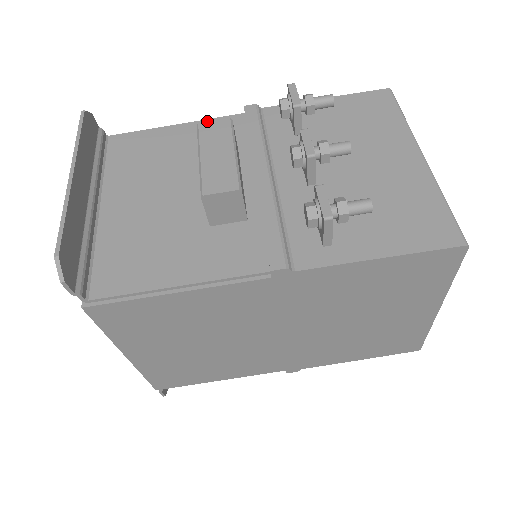
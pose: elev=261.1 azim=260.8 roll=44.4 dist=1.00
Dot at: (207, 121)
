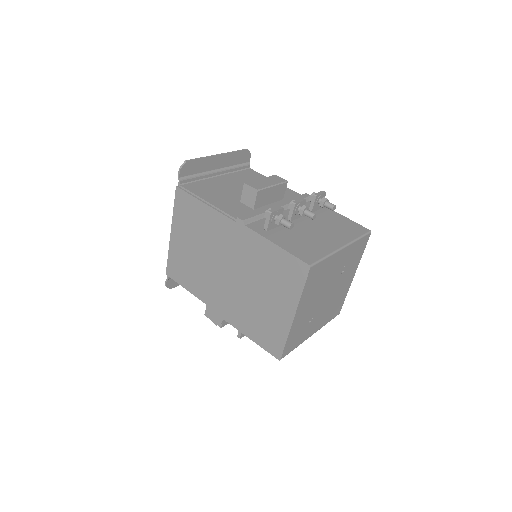
Dot at: (288, 188)
